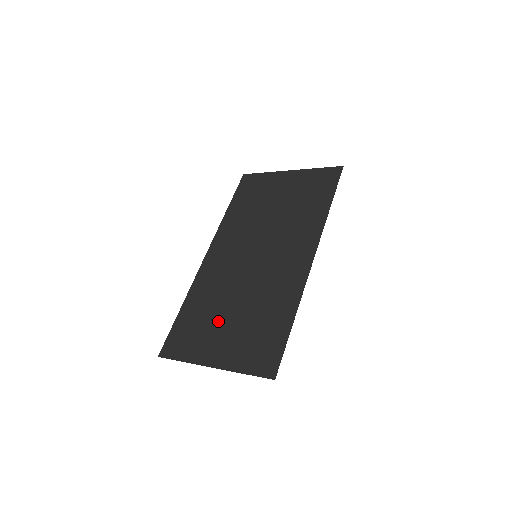
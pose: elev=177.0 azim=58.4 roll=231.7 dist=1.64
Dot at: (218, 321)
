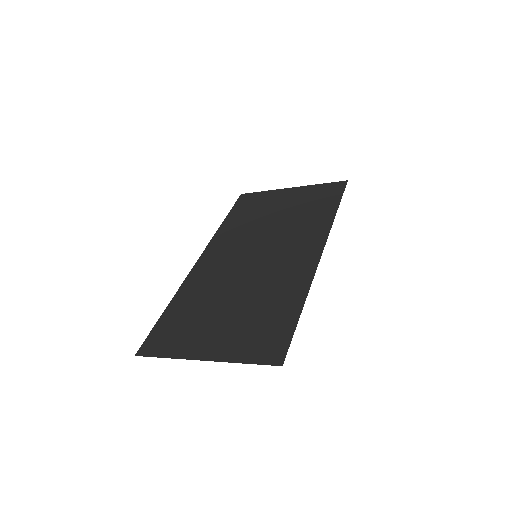
Dot at: (211, 316)
